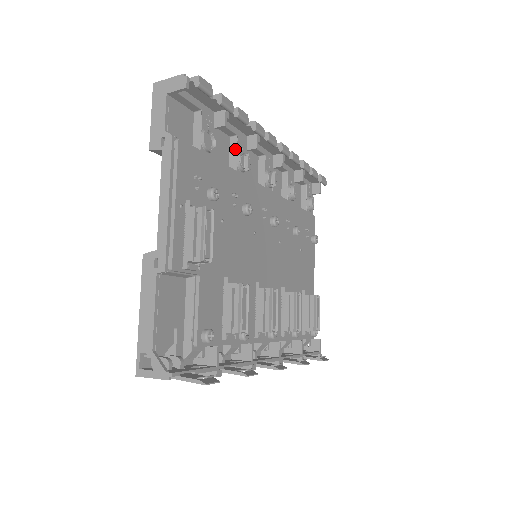
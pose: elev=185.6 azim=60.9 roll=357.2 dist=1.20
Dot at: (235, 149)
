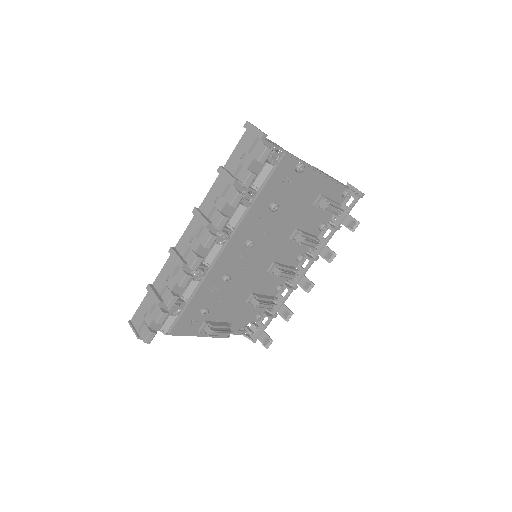
Dot at: occluded
